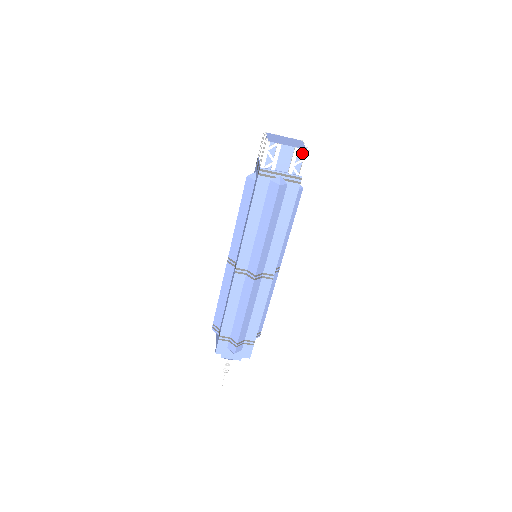
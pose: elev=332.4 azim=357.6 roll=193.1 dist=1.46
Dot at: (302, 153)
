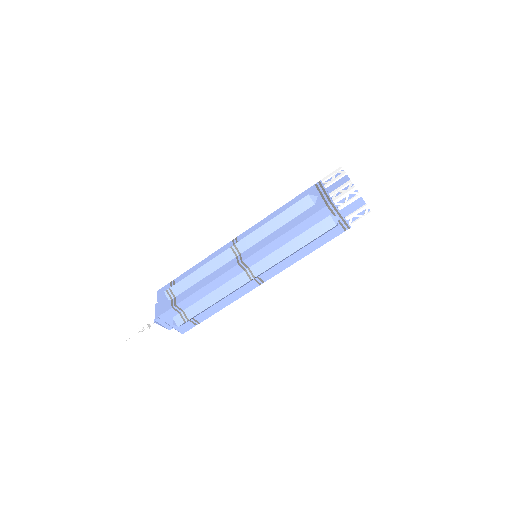
Dot at: (367, 211)
